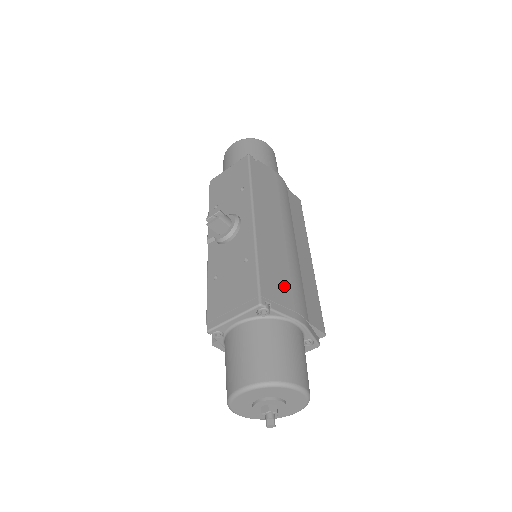
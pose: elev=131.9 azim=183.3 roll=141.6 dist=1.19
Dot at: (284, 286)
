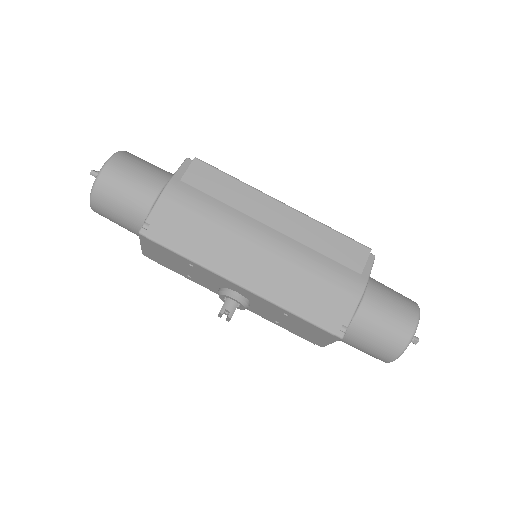
Dot at: (326, 293)
